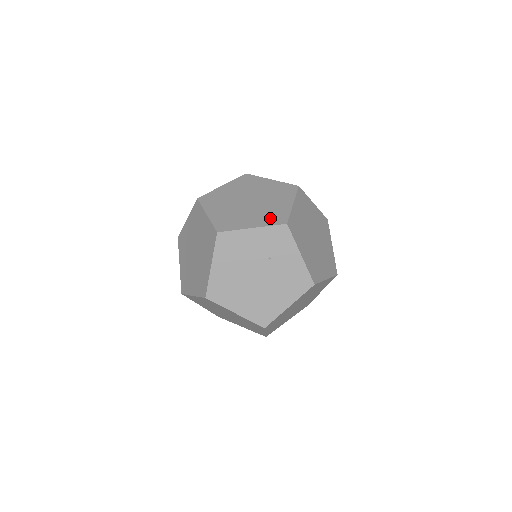
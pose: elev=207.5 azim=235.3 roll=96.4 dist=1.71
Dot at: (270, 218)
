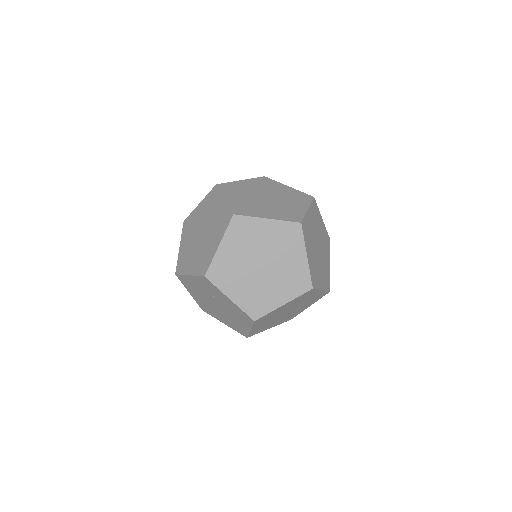
Dot at: (200, 265)
